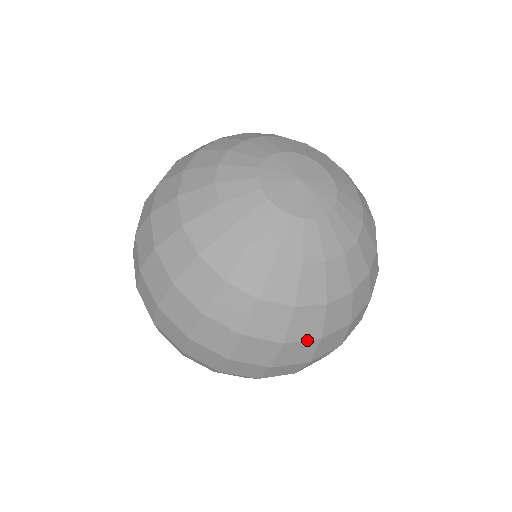
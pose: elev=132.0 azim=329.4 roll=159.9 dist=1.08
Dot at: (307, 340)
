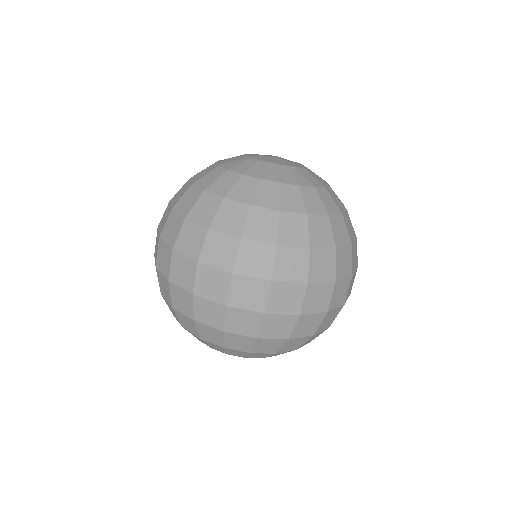
Dot at: (229, 234)
